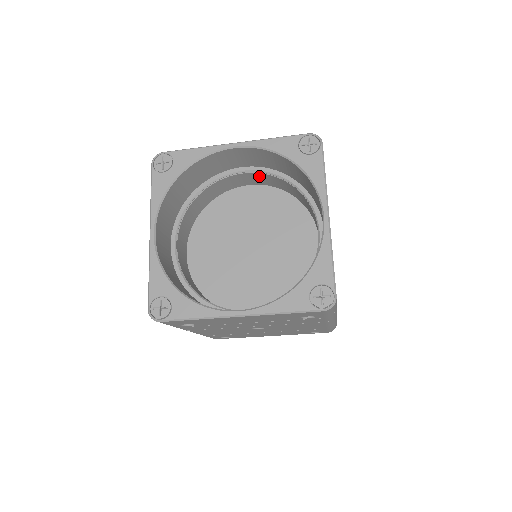
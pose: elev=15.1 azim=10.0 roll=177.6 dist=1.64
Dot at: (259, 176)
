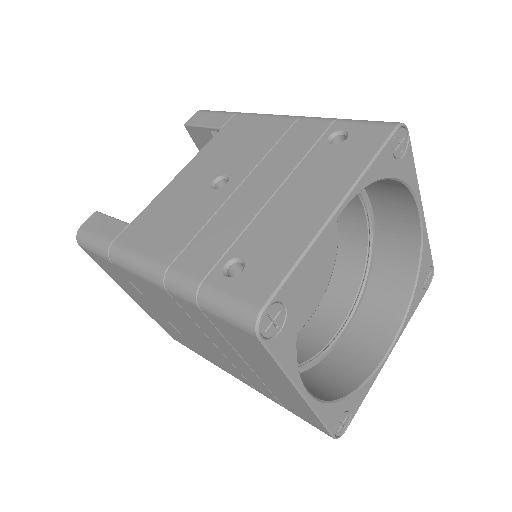
Dot at: occluded
